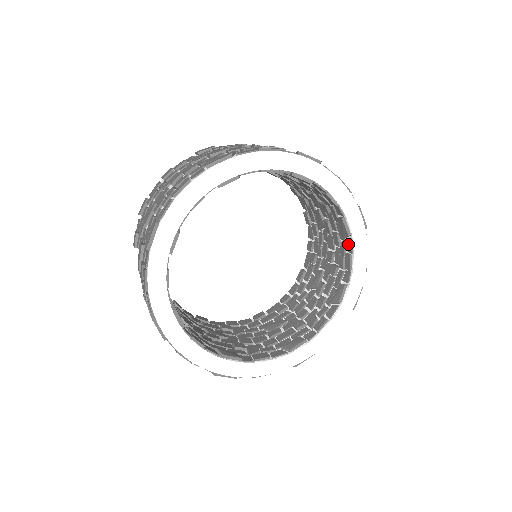
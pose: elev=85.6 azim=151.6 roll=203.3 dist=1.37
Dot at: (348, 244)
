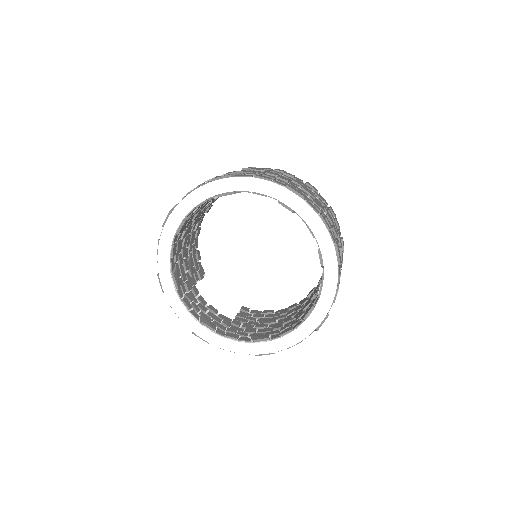
Dot at: (300, 217)
